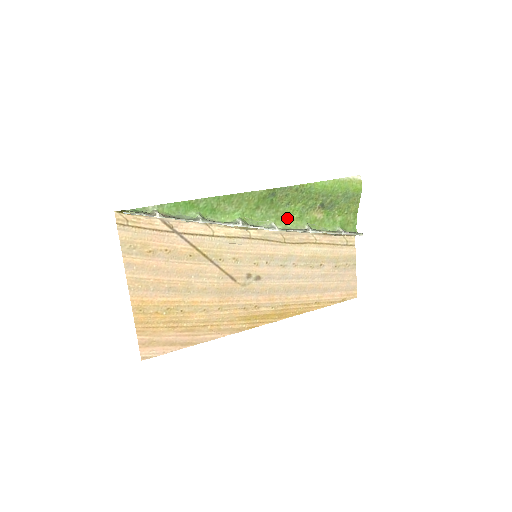
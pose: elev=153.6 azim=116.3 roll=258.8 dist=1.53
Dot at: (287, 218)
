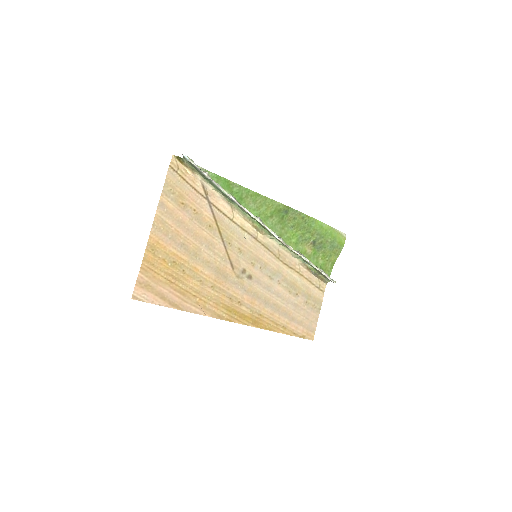
Dot at: (287, 239)
